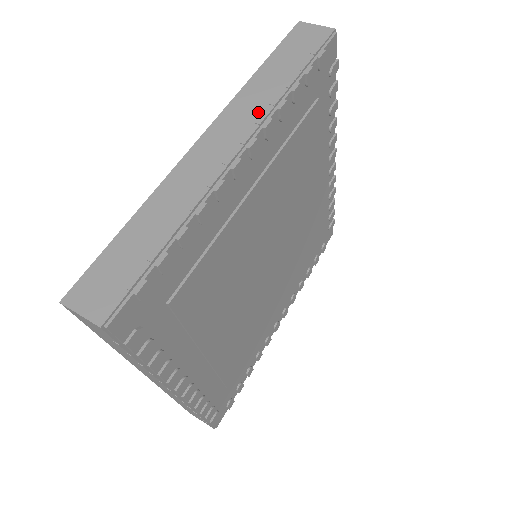
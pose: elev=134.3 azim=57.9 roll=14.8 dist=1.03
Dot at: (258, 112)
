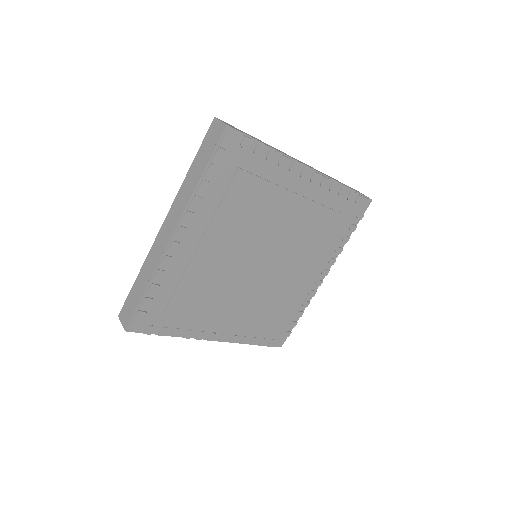
Dot at: (183, 206)
